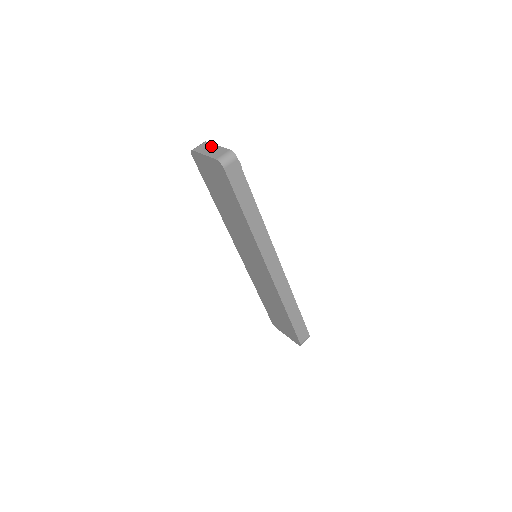
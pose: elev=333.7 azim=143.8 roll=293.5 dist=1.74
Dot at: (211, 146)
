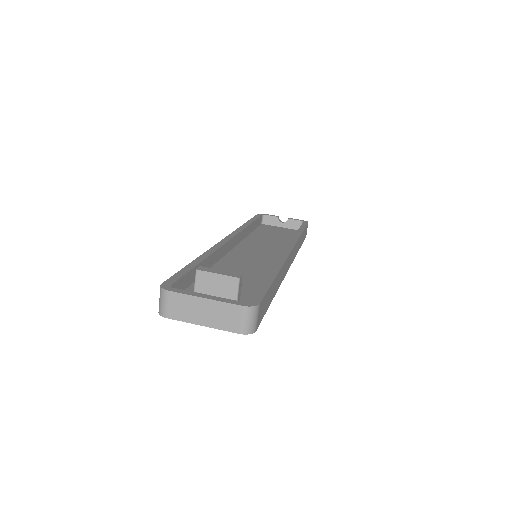
Dot at: (195, 303)
